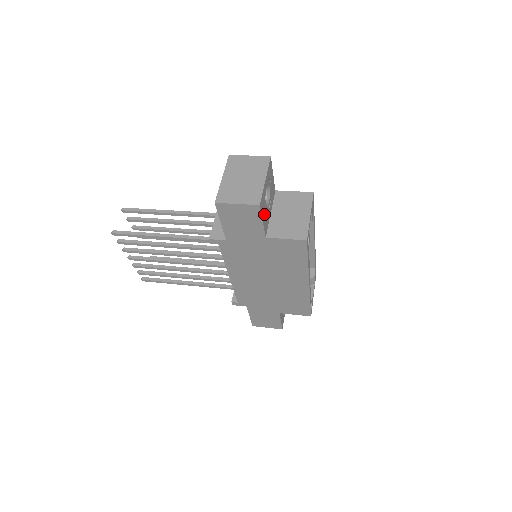
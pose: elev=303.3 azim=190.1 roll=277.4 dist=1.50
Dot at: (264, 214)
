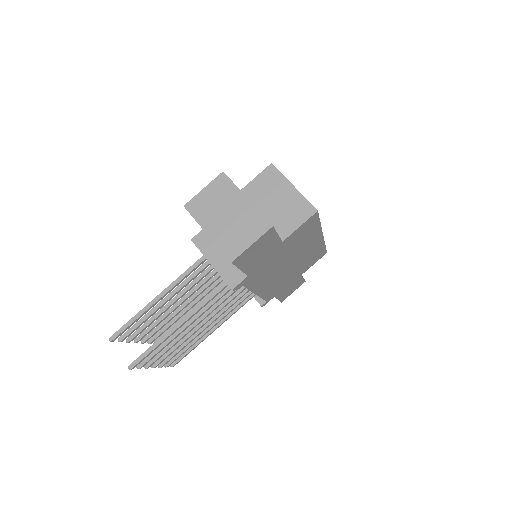
Dot at: occluded
